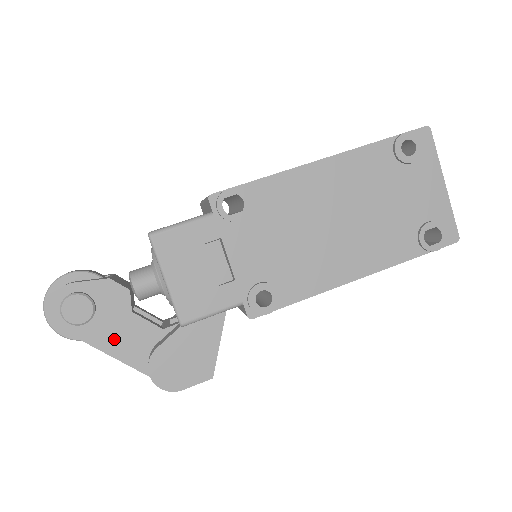
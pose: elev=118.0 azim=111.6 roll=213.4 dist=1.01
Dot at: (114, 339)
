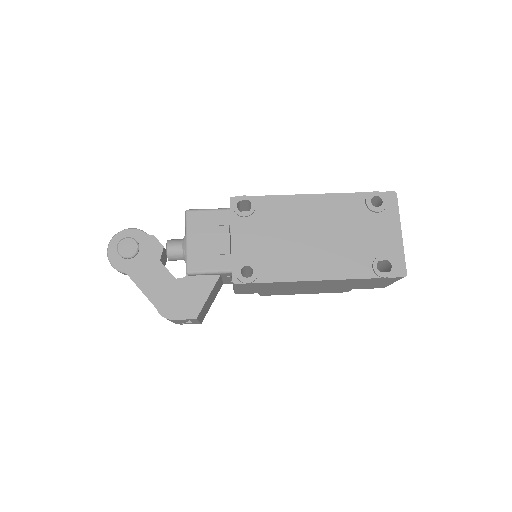
Dot at: (143, 275)
